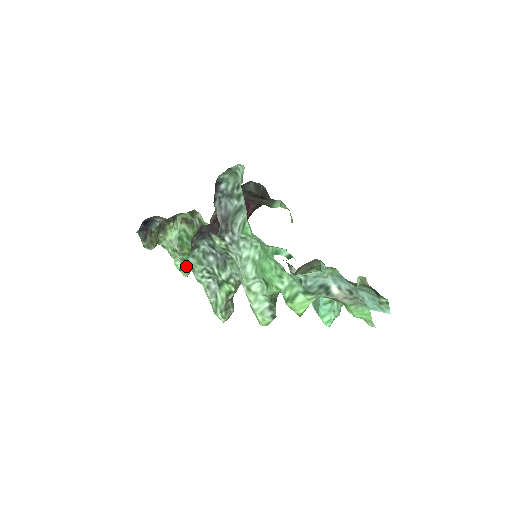
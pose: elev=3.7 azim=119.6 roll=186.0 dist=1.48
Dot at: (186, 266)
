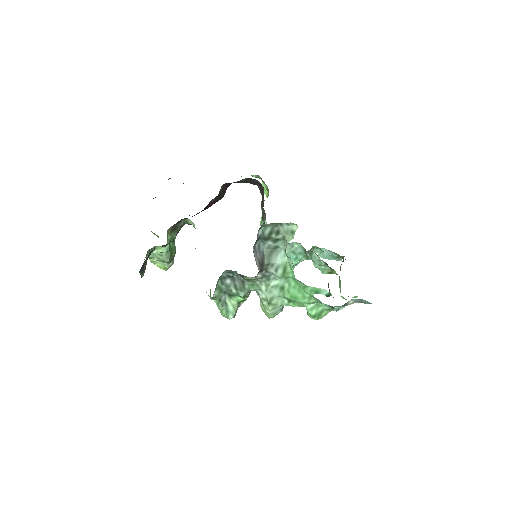
Dot at: occluded
